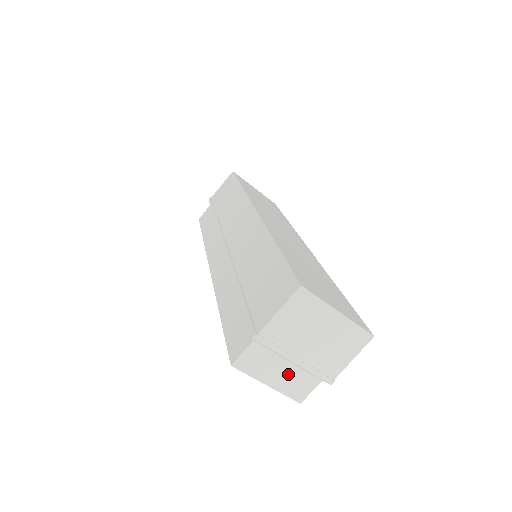
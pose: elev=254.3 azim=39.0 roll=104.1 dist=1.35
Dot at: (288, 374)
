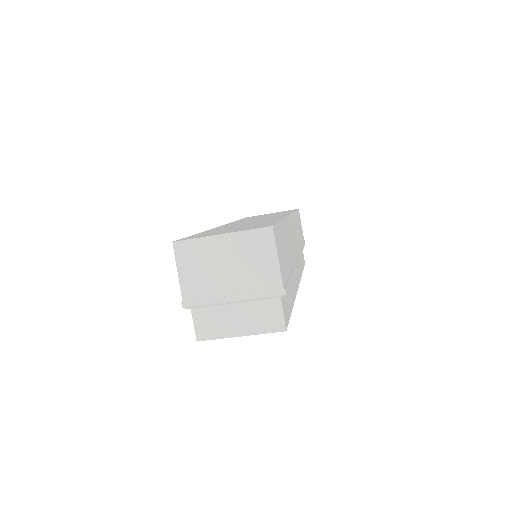
Dot at: (246, 314)
